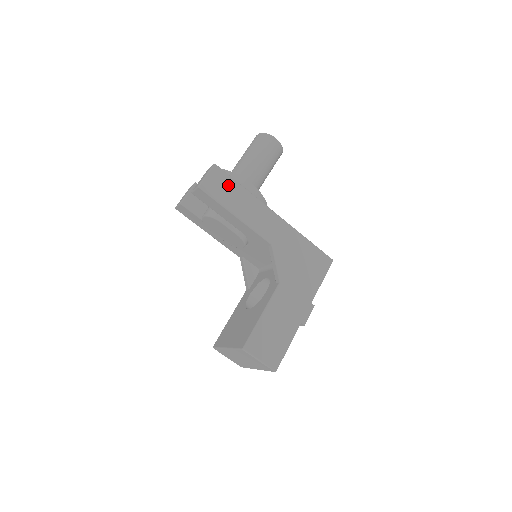
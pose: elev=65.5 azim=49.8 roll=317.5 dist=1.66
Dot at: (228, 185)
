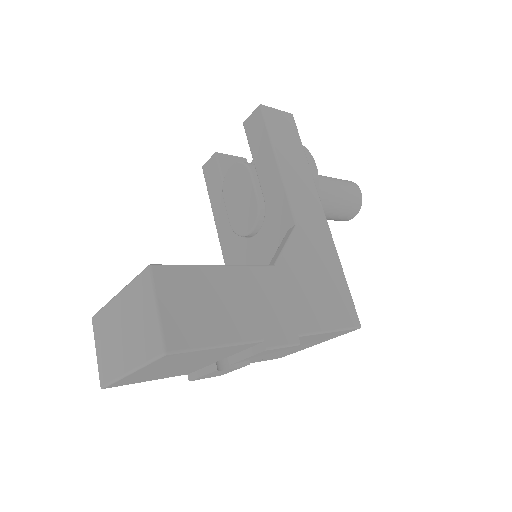
Dot at: (291, 137)
